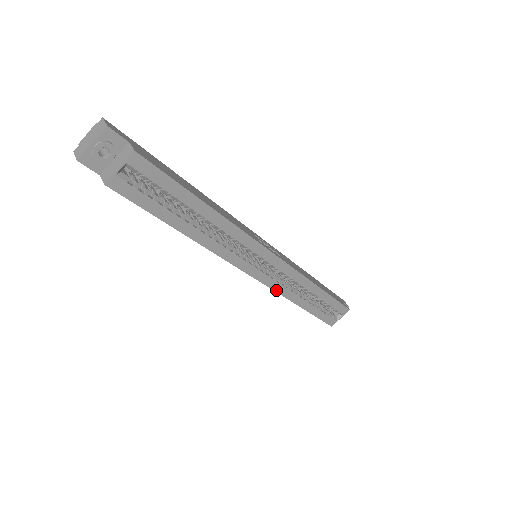
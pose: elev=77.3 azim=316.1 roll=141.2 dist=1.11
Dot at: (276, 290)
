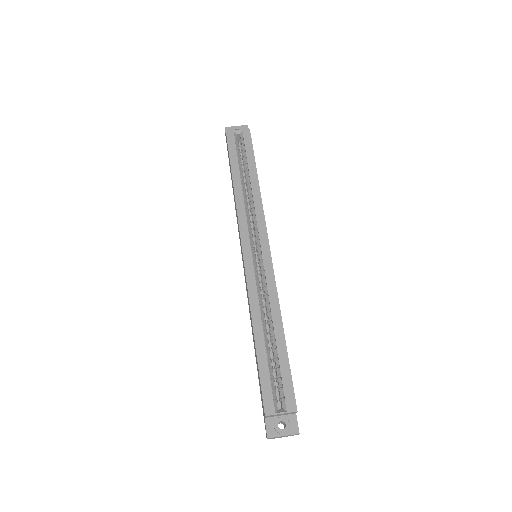
Dot at: (249, 286)
